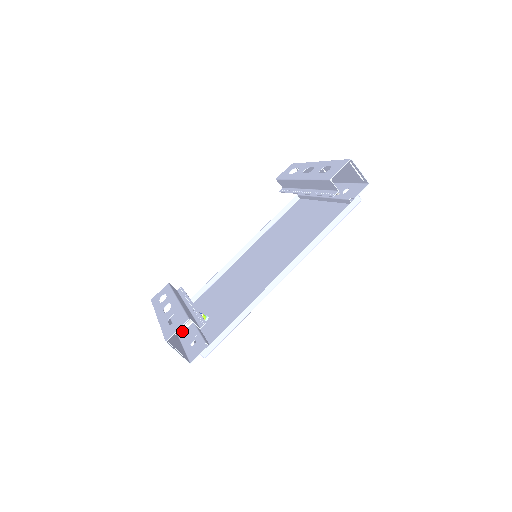
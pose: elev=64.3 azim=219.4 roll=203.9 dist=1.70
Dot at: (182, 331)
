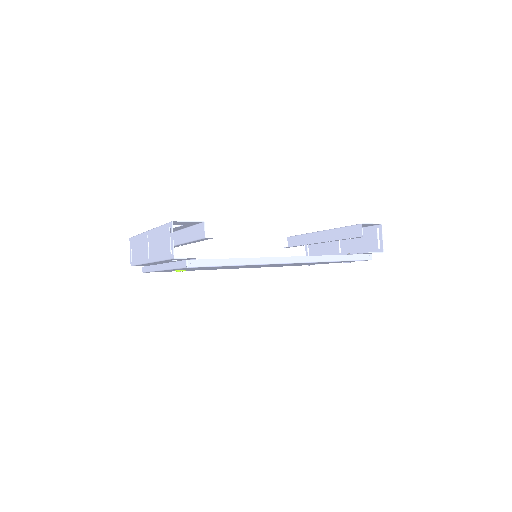
Dot at: occluded
